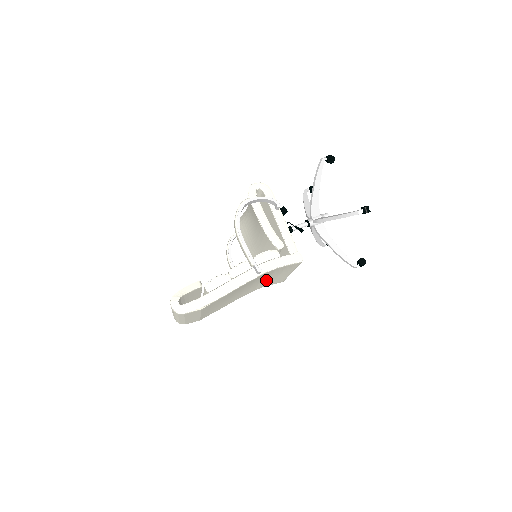
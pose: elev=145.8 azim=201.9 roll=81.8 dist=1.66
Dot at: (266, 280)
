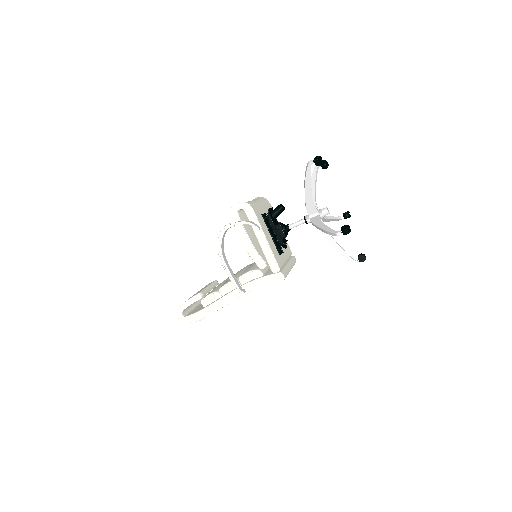
Dot at: occluded
